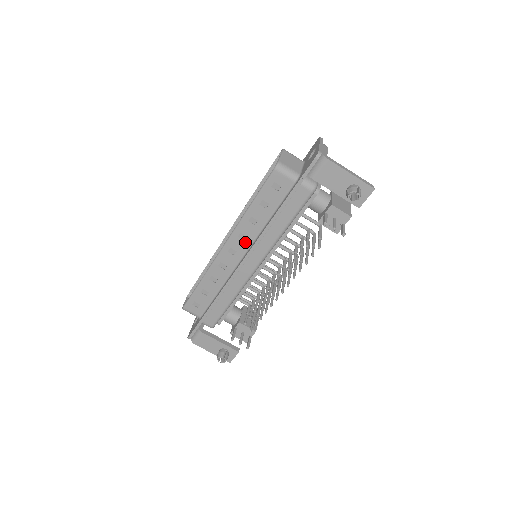
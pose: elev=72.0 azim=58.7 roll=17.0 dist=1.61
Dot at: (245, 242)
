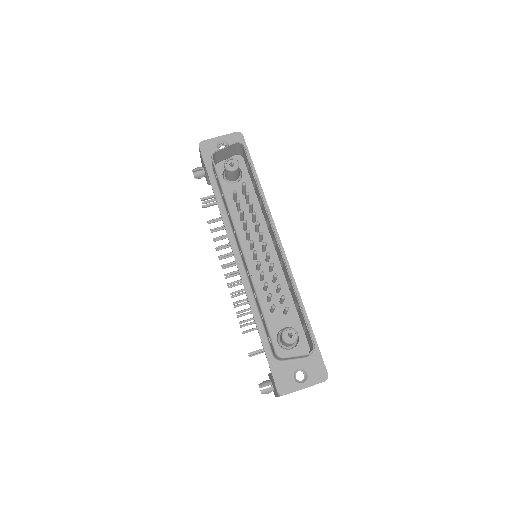
Dot at: (247, 271)
